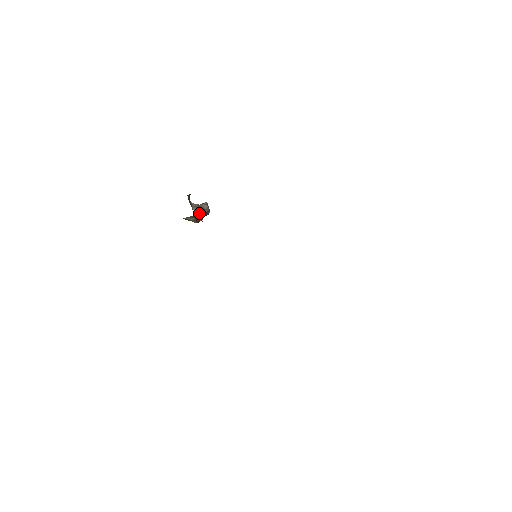
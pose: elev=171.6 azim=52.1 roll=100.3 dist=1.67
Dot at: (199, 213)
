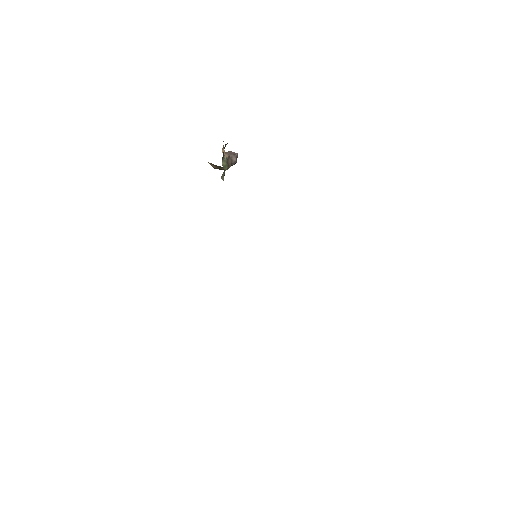
Dot at: (226, 169)
